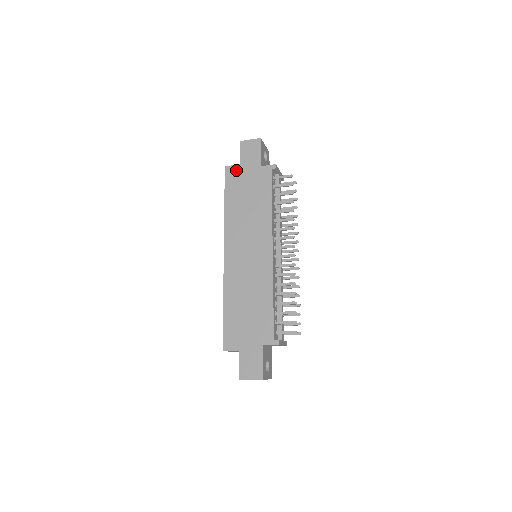
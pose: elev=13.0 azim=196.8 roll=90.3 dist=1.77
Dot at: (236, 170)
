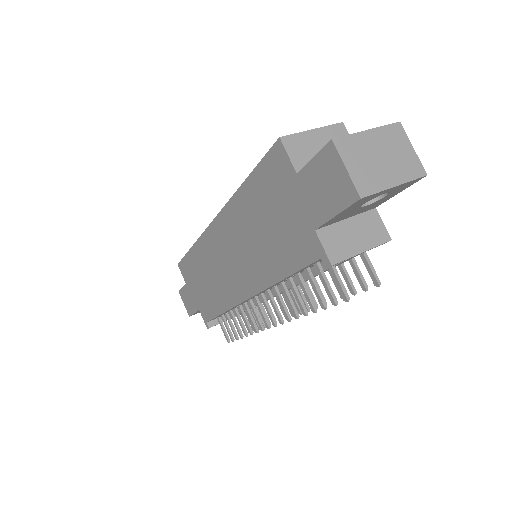
Dot at: (286, 172)
